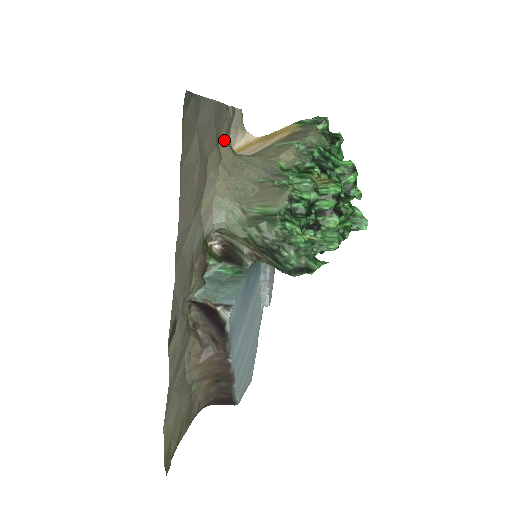
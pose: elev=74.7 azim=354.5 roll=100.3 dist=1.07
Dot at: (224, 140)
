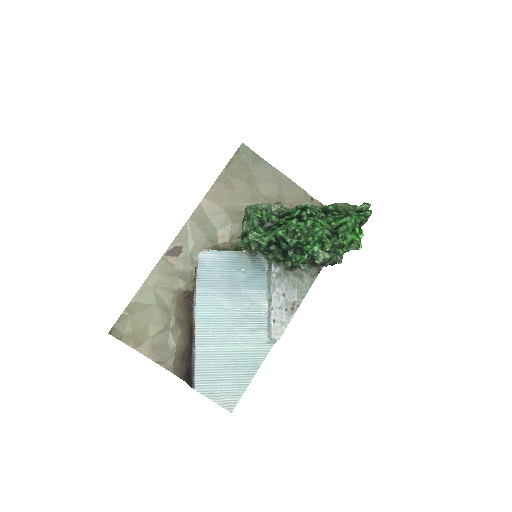
Dot at: (292, 206)
